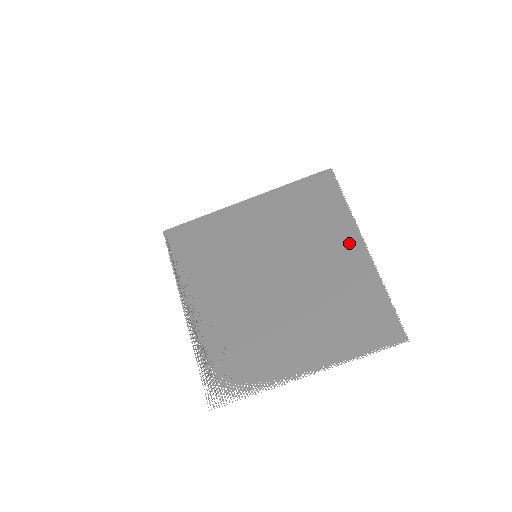
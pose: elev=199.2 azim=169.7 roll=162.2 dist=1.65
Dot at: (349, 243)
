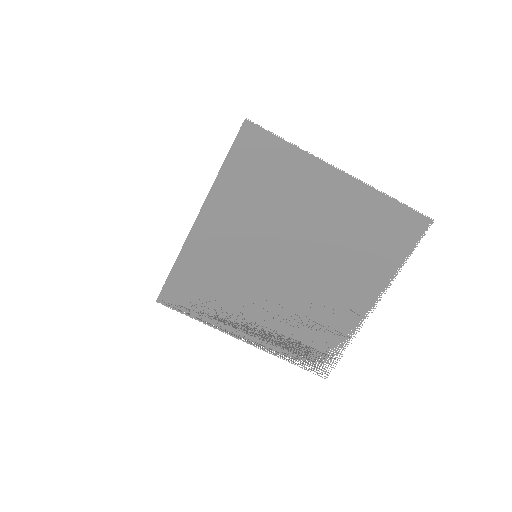
Dot at: (325, 180)
